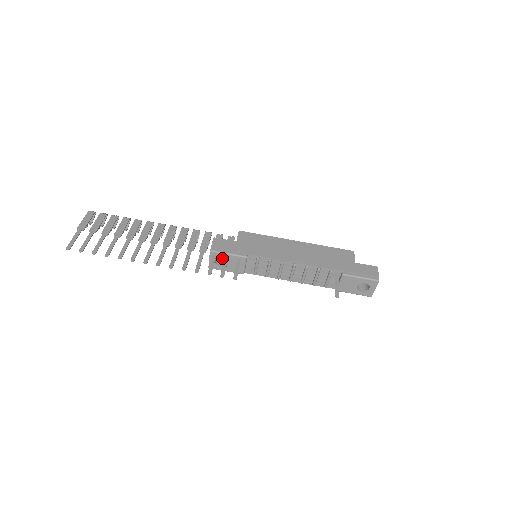
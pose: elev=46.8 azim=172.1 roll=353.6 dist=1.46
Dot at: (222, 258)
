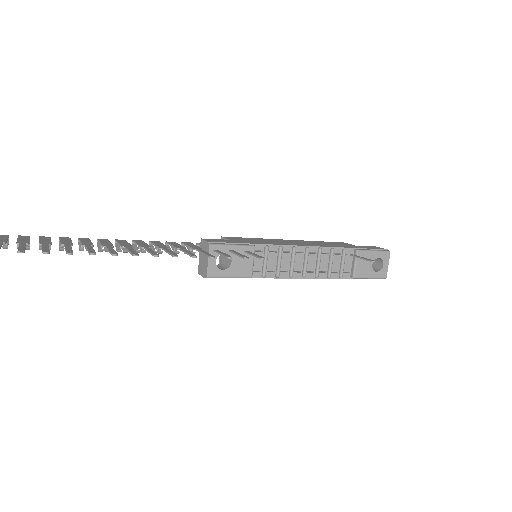
Dot at: occluded
